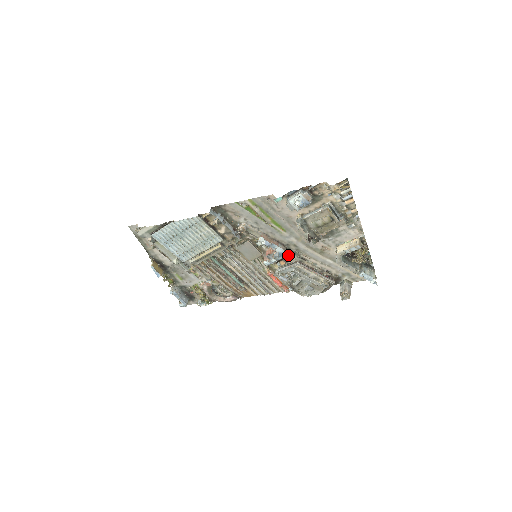
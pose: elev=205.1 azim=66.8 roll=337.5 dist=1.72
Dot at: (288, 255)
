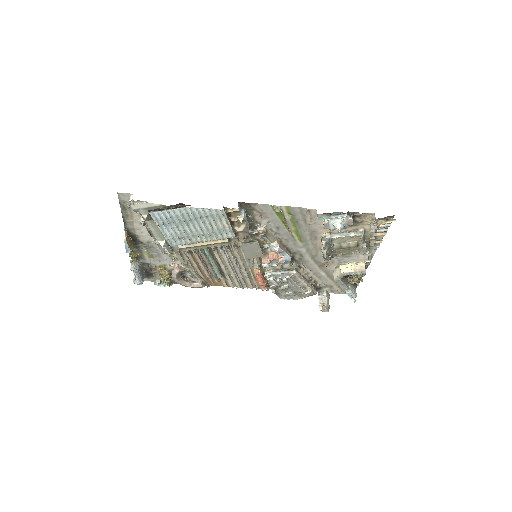
Dot at: occluded
